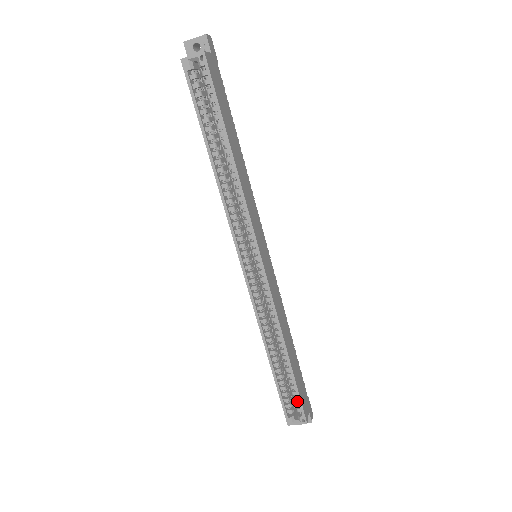
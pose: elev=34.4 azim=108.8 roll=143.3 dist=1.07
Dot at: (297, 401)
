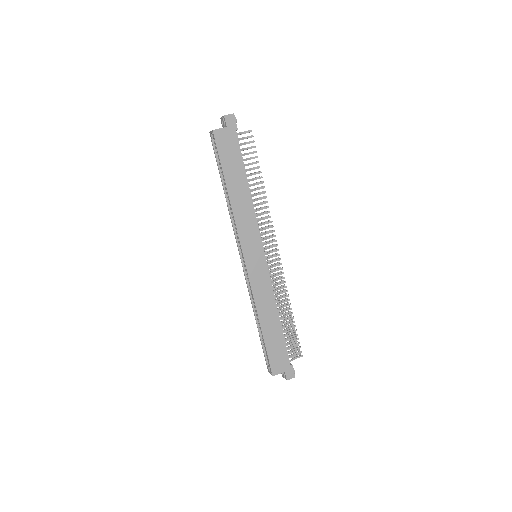
Dot at: (270, 359)
